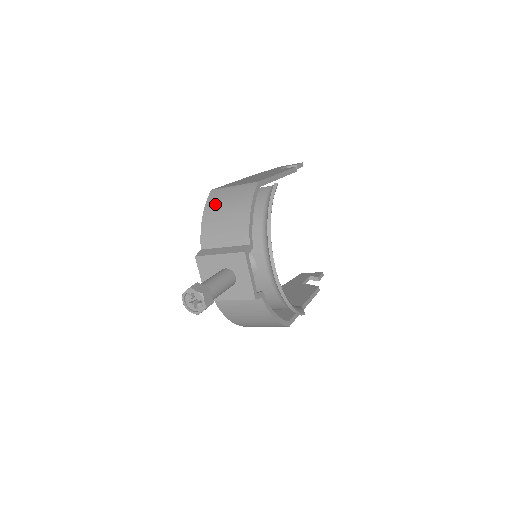
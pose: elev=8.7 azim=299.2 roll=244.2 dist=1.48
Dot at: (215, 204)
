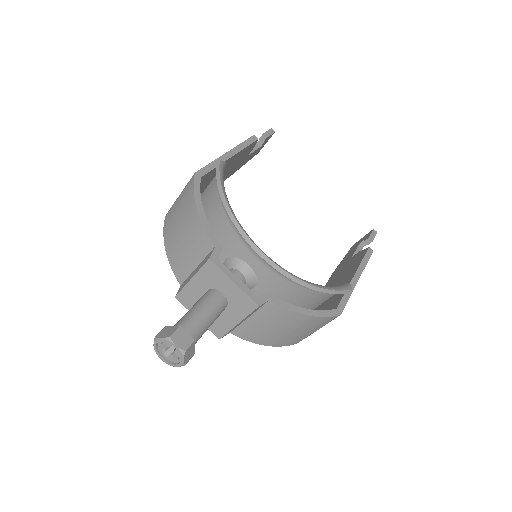
Dot at: (169, 227)
